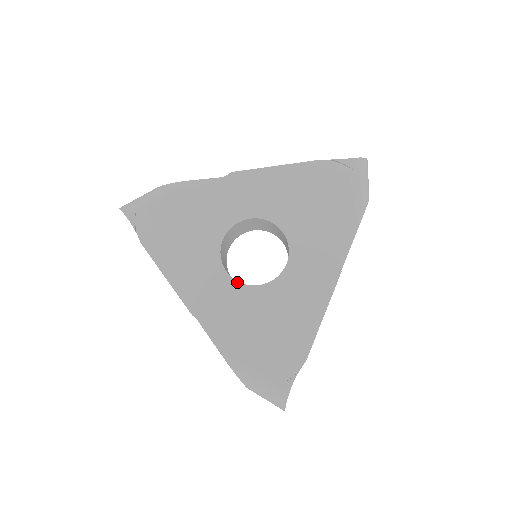
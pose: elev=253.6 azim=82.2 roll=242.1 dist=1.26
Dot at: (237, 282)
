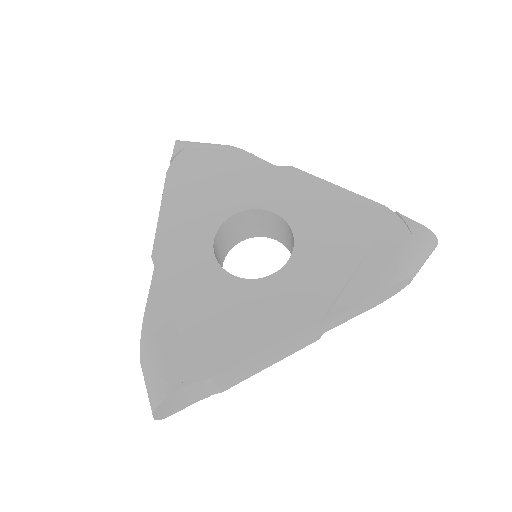
Dot at: (214, 257)
